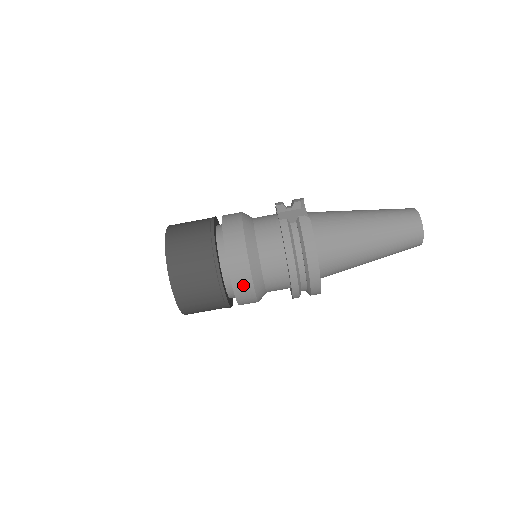
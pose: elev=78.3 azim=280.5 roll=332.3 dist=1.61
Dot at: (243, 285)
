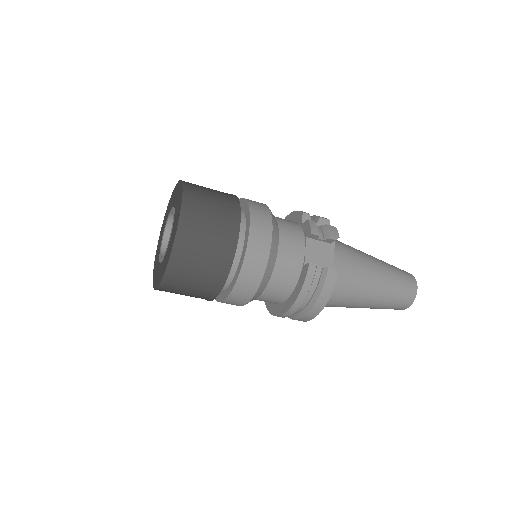
Dot at: (236, 301)
